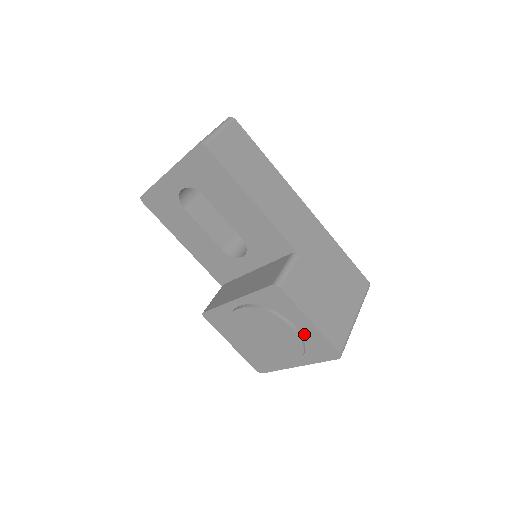
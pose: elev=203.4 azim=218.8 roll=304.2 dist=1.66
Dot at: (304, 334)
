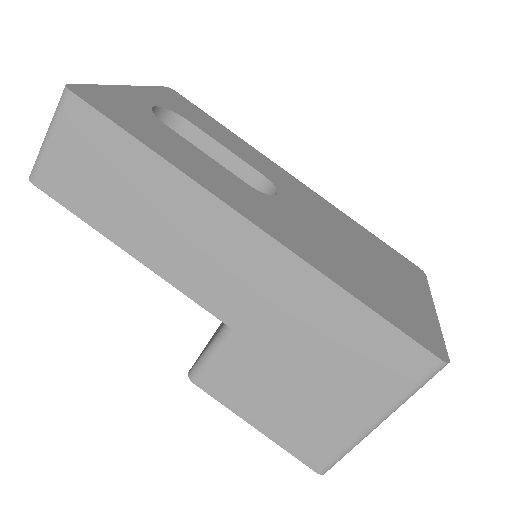
Dot at: occluded
